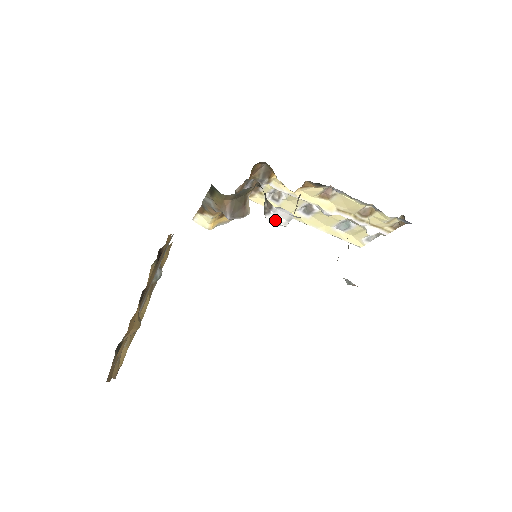
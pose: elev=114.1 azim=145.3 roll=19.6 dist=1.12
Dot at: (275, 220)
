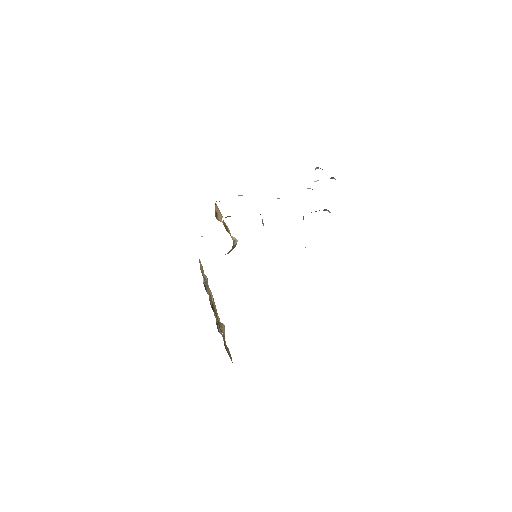
Dot at: occluded
